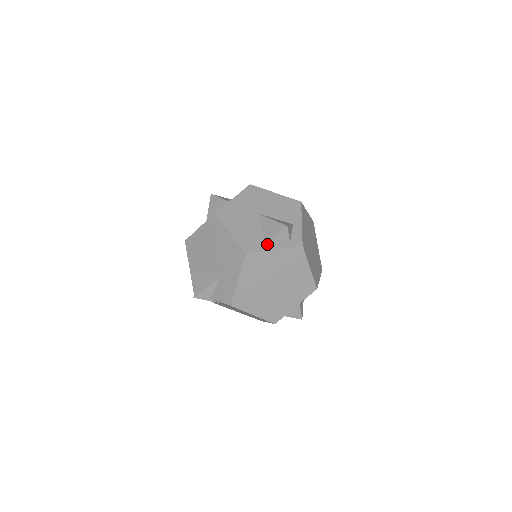
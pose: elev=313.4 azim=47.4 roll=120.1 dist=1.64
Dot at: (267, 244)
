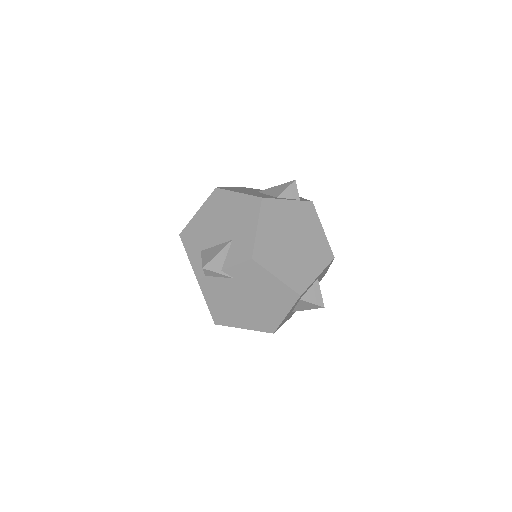
Dot at: (279, 198)
